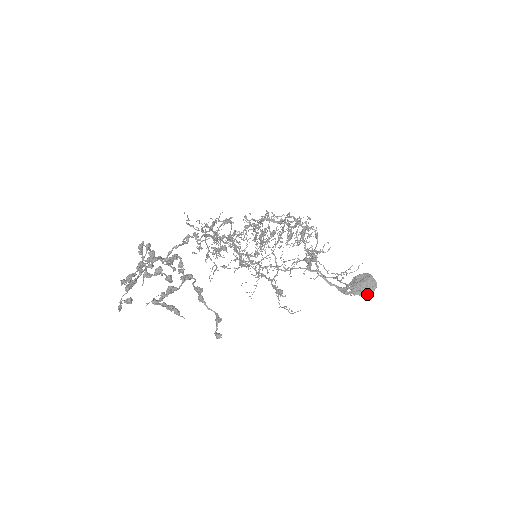
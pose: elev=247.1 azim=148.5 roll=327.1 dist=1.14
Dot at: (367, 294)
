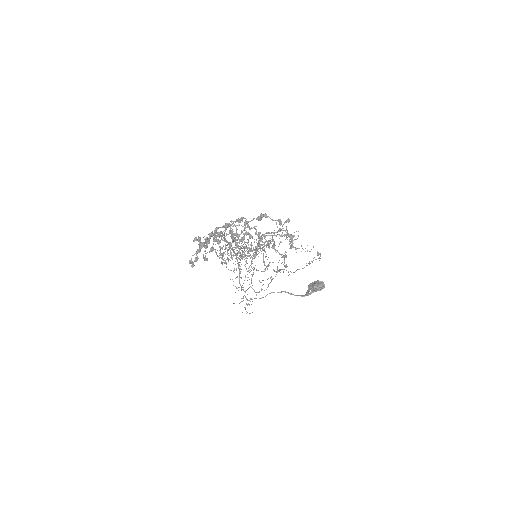
Dot at: occluded
